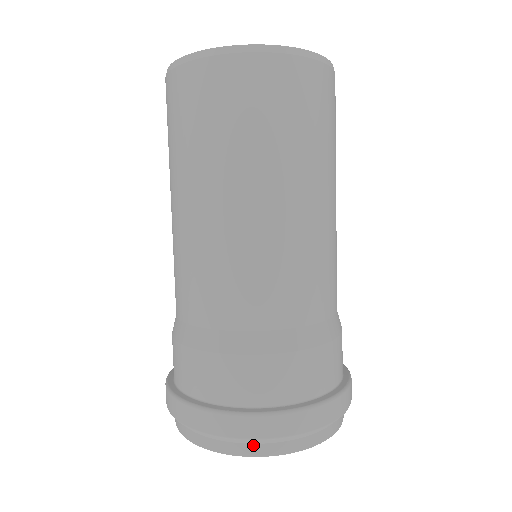
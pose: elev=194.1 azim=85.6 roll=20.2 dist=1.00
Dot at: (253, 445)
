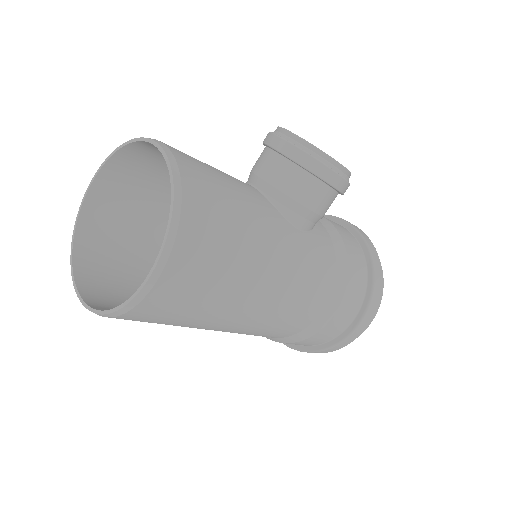
Dot at: occluded
